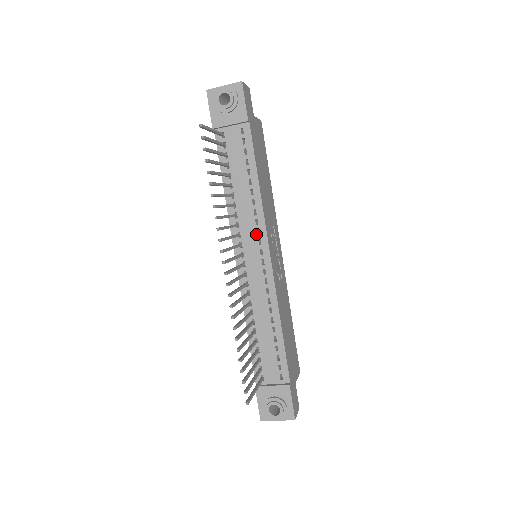
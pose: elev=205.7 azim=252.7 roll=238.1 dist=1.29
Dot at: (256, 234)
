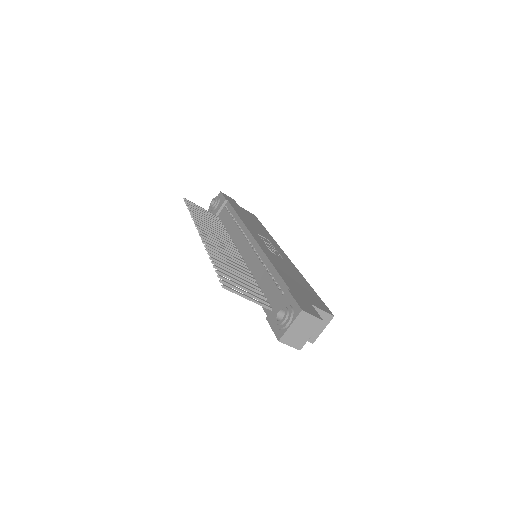
Dot at: (243, 236)
